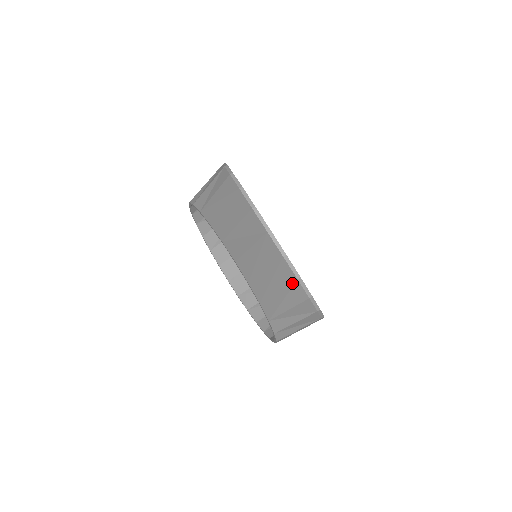
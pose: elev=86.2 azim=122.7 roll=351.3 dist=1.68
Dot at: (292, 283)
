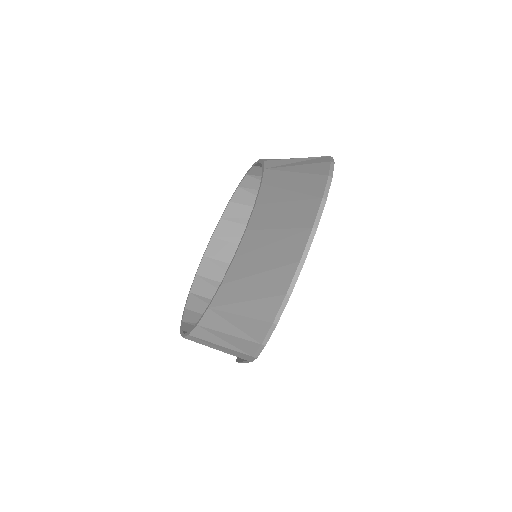
Dot at: (276, 293)
